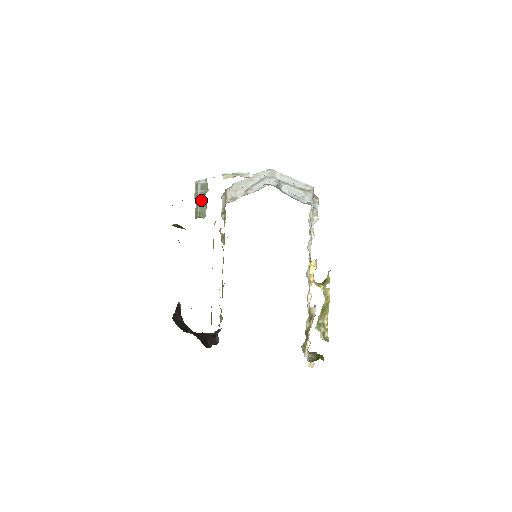
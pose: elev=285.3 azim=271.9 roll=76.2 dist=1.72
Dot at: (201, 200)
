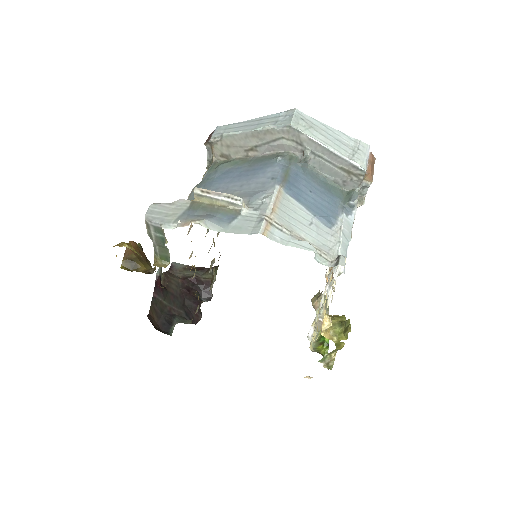
Dot at: (159, 244)
